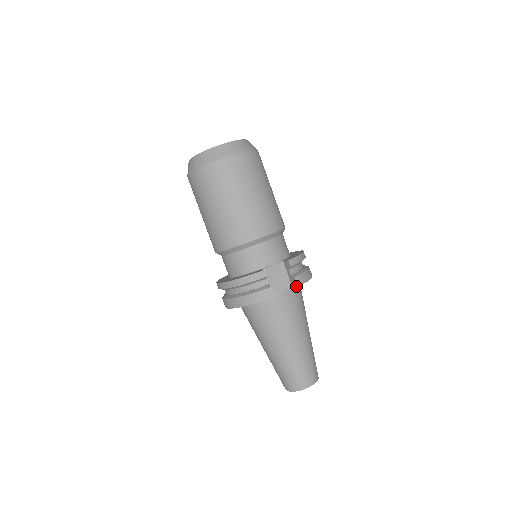
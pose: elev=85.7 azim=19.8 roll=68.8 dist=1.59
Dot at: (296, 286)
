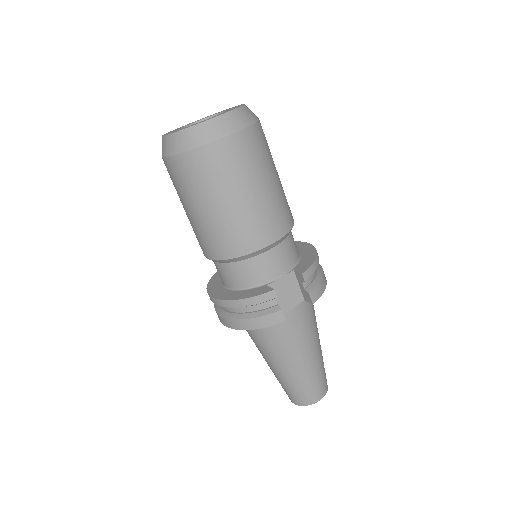
Dot at: (311, 302)
